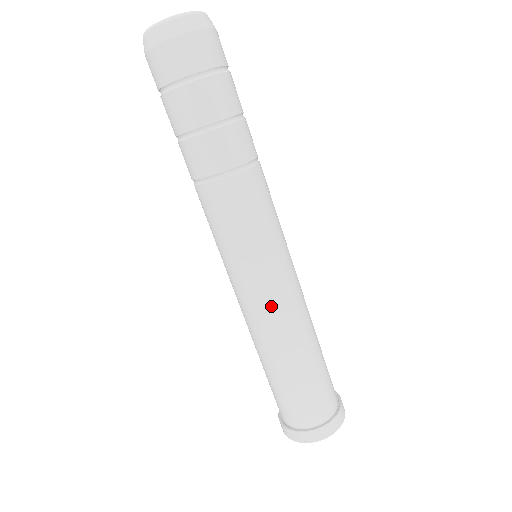
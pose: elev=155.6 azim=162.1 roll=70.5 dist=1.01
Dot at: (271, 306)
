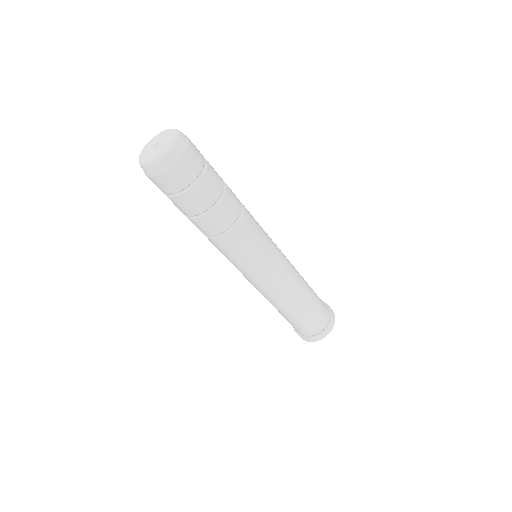
Dot at: (280, 283)
